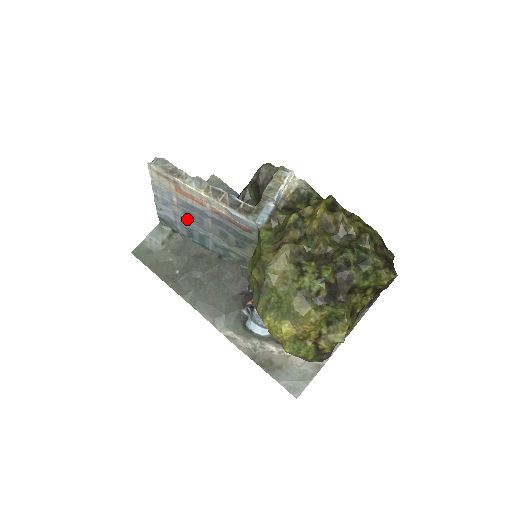
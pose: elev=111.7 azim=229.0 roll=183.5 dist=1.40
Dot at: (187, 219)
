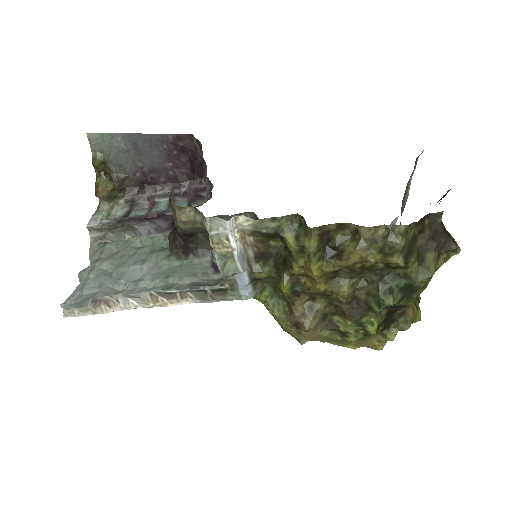
Dot at: occluded
